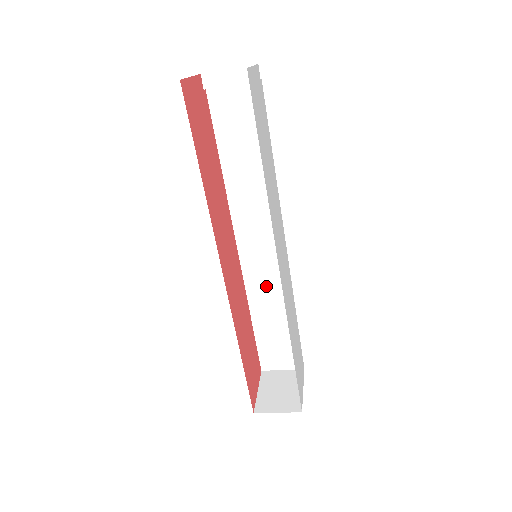
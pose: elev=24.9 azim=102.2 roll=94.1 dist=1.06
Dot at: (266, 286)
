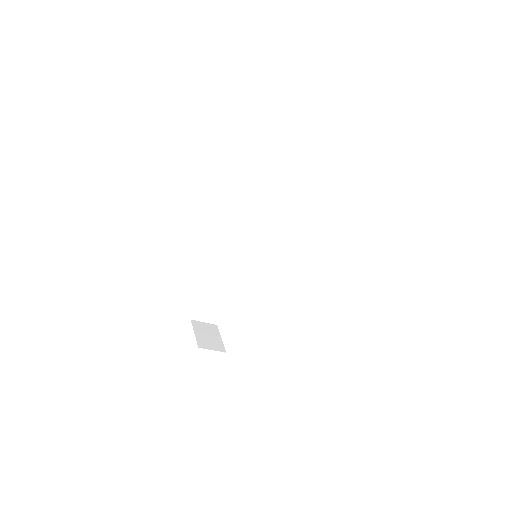
Dot at: (233, 270)
